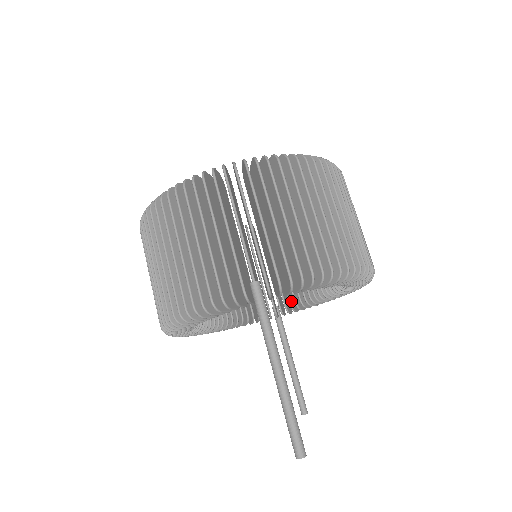
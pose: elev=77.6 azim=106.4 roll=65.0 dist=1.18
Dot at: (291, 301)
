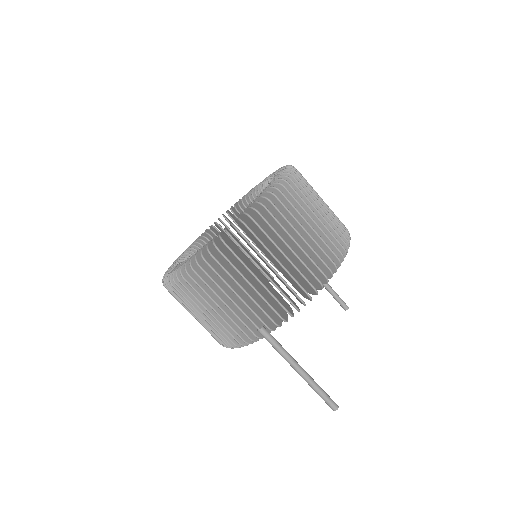
Dot at: occluded
